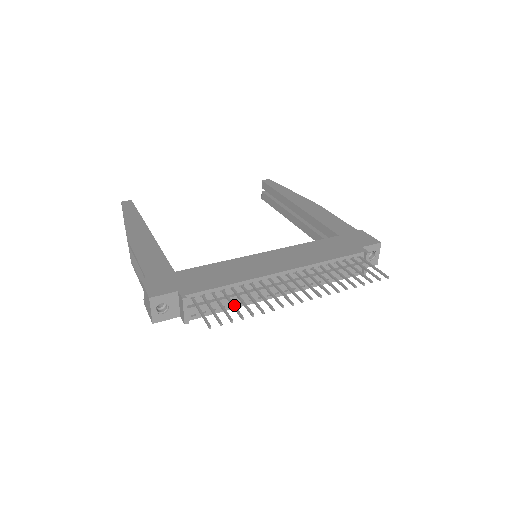
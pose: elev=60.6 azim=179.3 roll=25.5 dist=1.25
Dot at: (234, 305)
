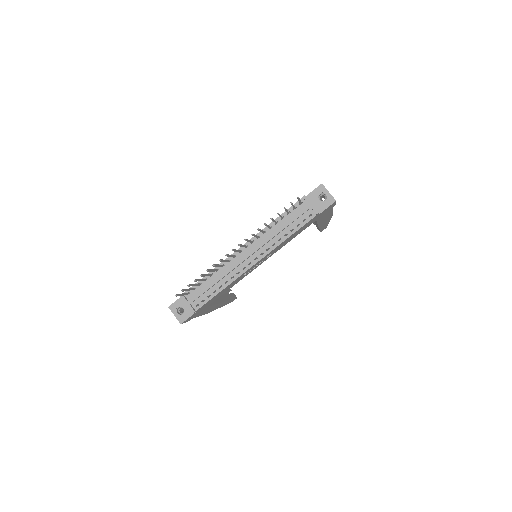
Dot at: (199, 279)
